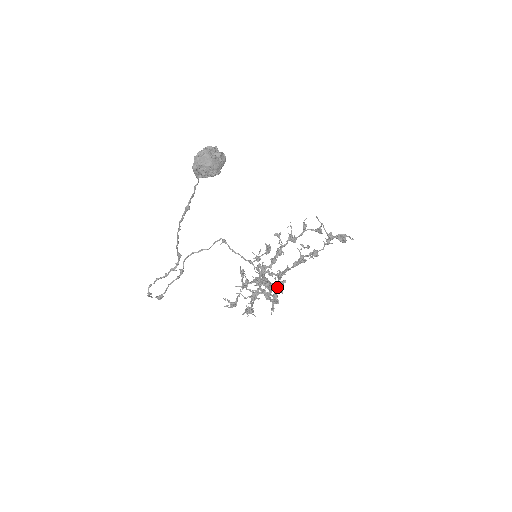
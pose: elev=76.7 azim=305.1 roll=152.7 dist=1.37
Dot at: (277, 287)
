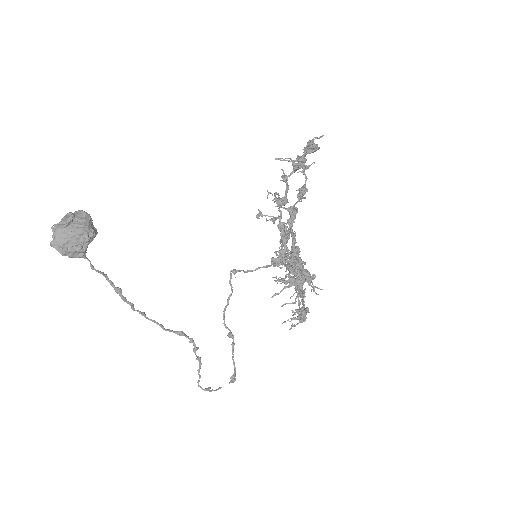
Dot at: (292, 264)
